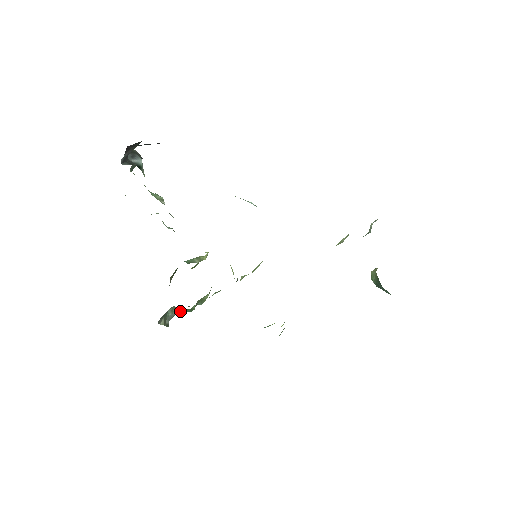
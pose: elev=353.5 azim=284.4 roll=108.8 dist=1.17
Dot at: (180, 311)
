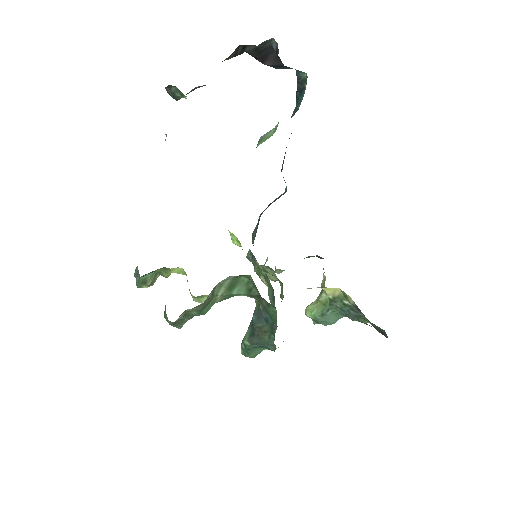
Dot at: (201, 307)
